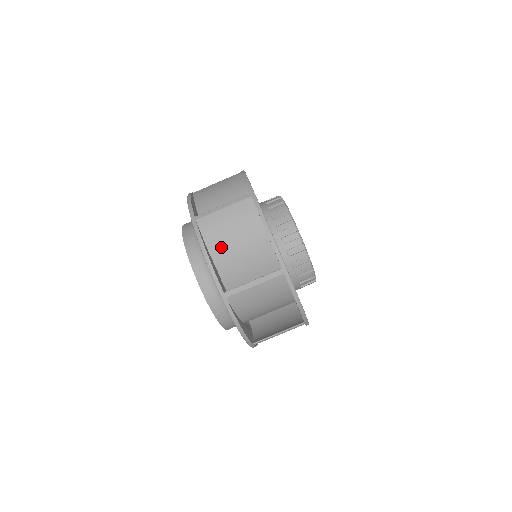
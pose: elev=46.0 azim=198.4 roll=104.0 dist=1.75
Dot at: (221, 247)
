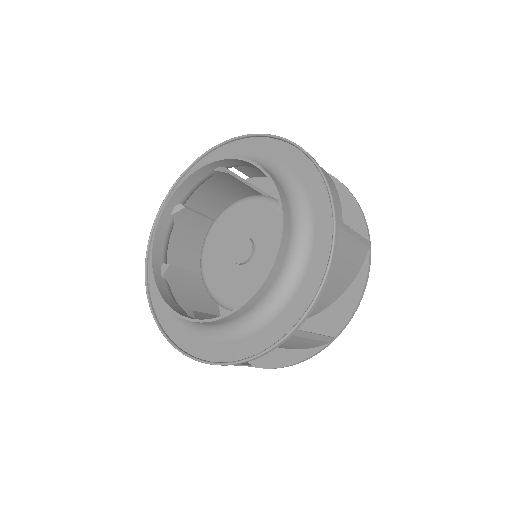
Dot at: occluded
